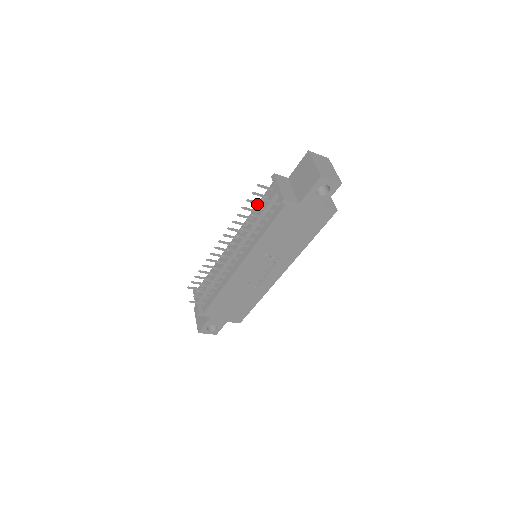
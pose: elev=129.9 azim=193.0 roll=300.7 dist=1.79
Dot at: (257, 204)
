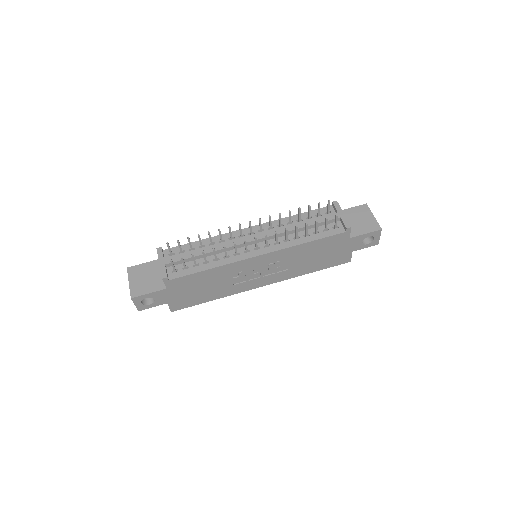
Dot at: (309, 214)
